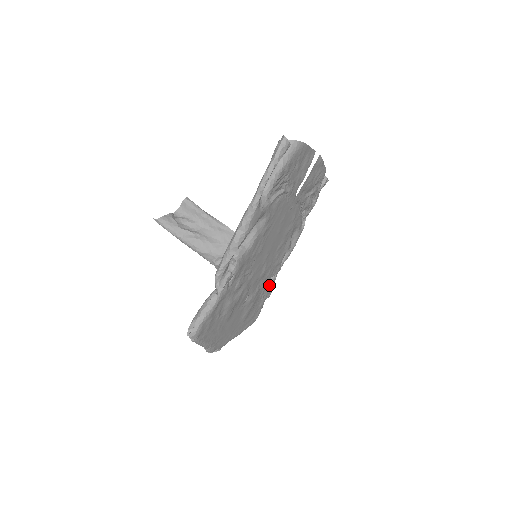
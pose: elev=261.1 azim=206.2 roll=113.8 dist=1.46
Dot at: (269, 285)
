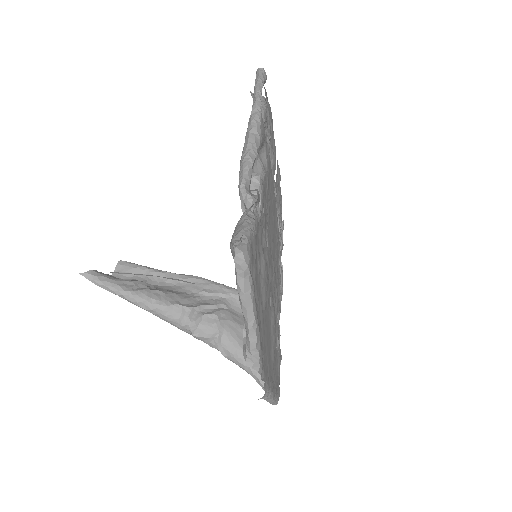
Dot at: (278, 330)
